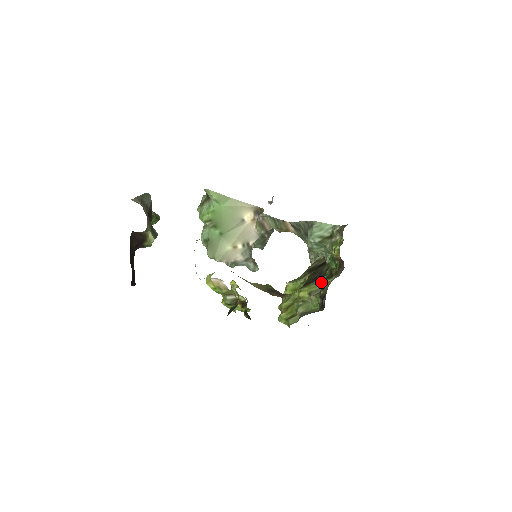
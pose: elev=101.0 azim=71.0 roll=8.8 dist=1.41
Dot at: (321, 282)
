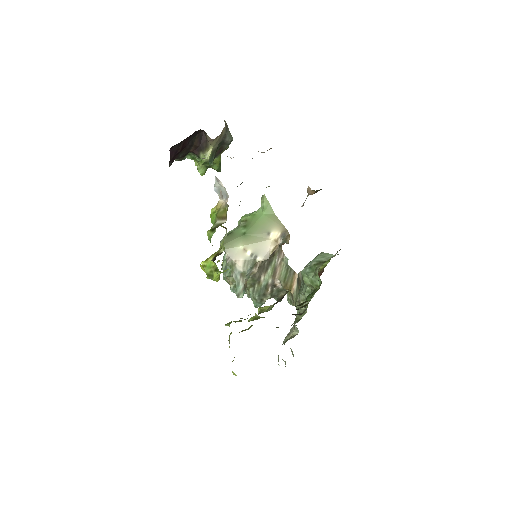
Dot at: occluded
